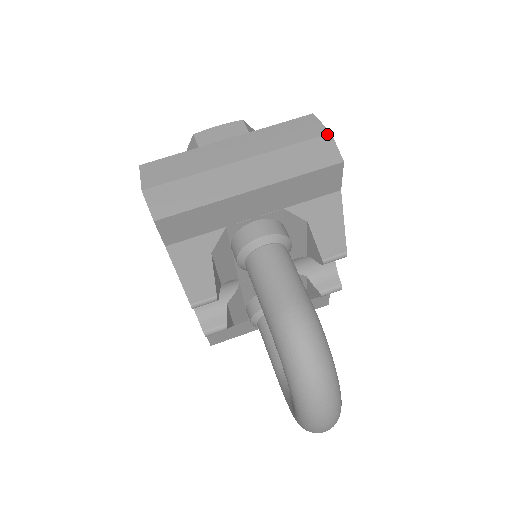
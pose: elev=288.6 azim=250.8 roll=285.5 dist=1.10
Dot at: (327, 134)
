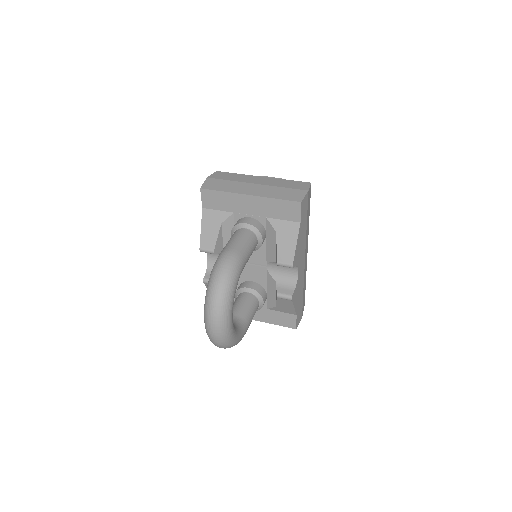
Dot at: (306, 190)
